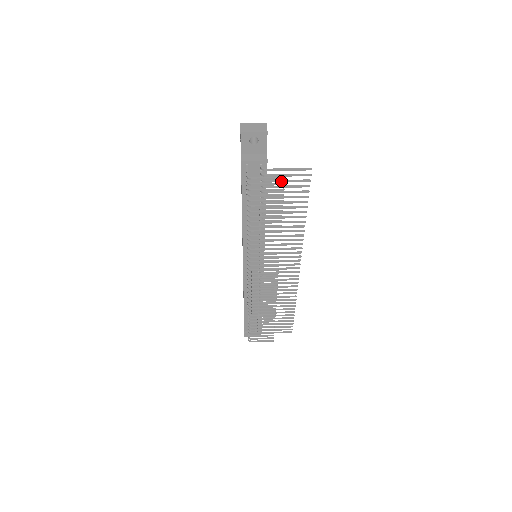
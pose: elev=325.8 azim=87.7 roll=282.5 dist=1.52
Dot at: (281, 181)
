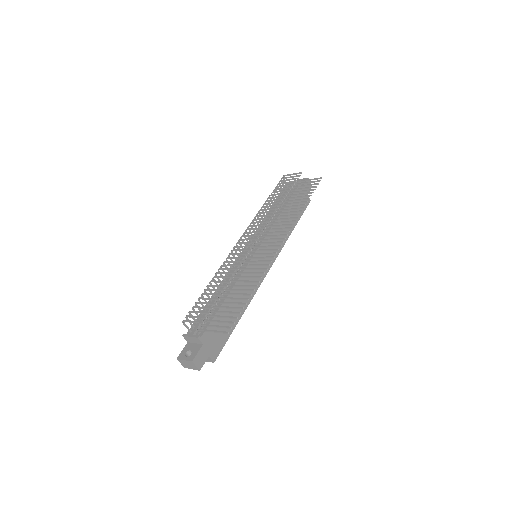
Dot at: (301, 186)
